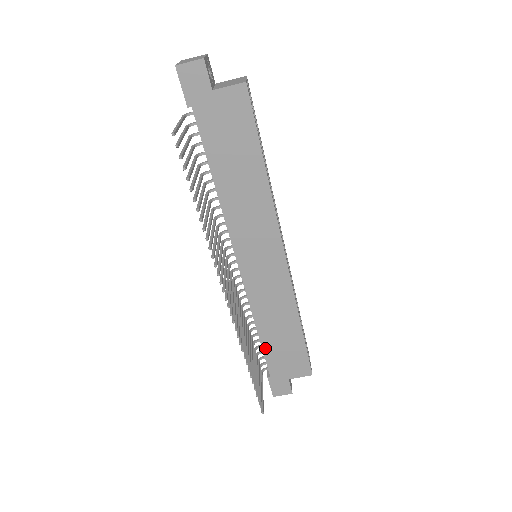
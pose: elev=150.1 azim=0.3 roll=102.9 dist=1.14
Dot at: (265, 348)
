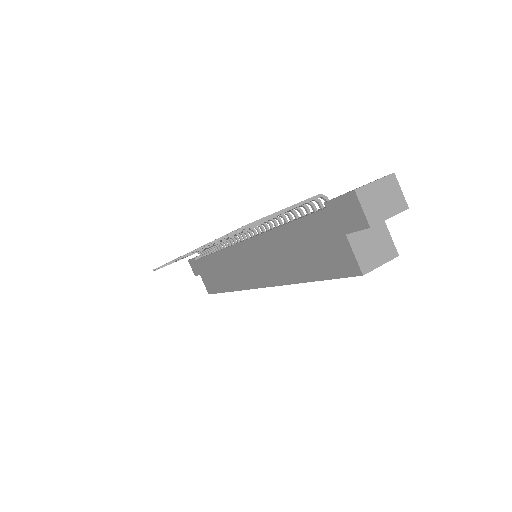
Dot at: (207, 258)
